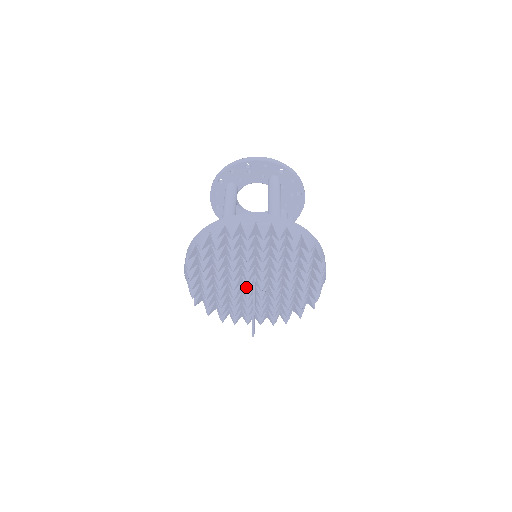
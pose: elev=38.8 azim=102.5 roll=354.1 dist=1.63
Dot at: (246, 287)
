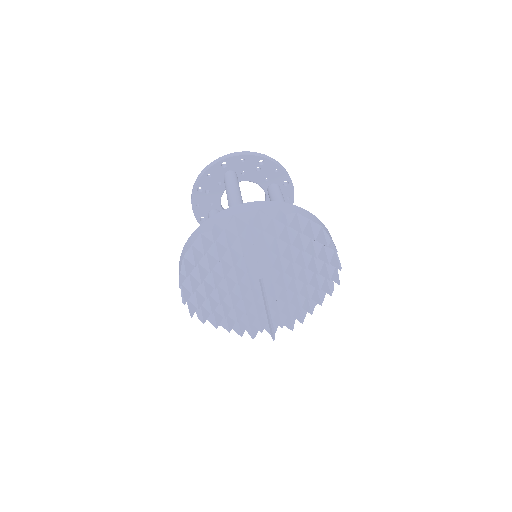
Dot at: (251, 285)
